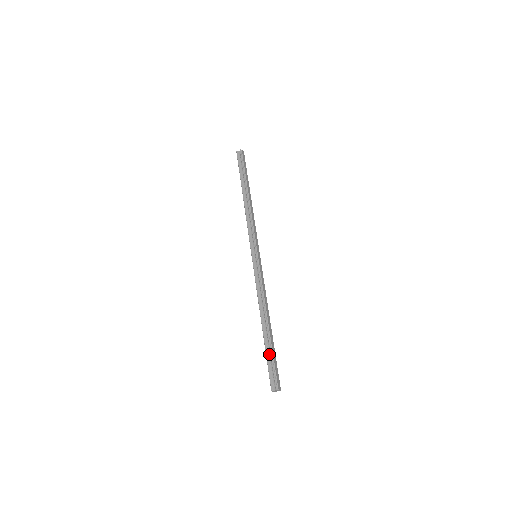
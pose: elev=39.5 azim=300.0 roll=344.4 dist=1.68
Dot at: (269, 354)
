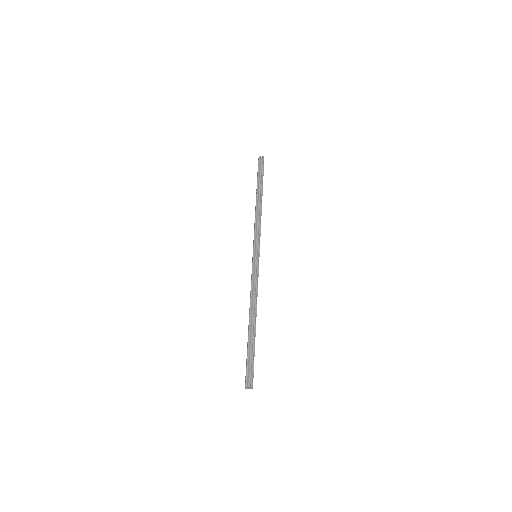
Dot at: (251, 351)
